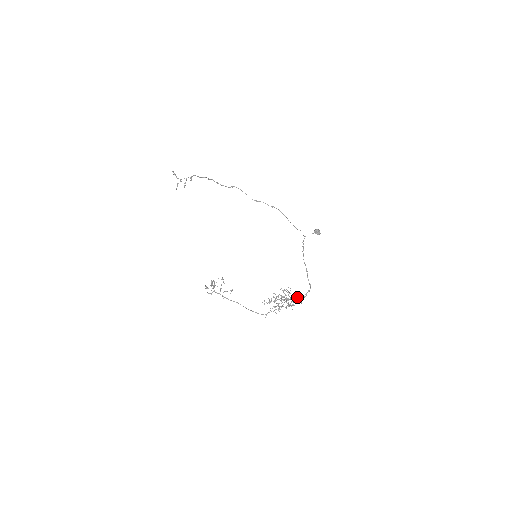
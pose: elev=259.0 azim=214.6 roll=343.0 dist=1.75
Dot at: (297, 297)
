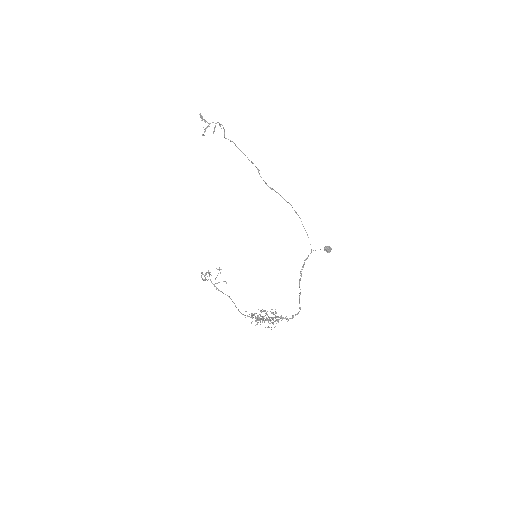
Dot at: (282, 317)
